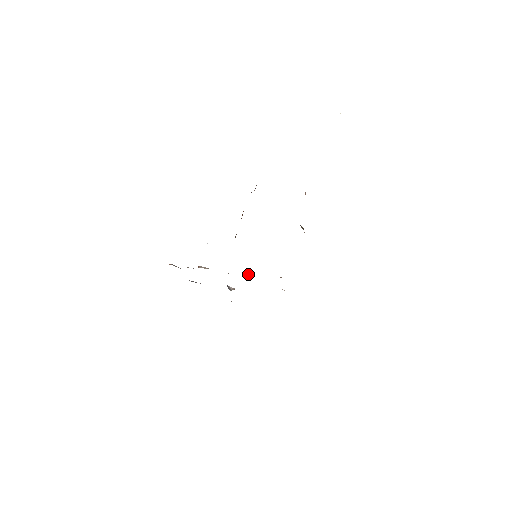
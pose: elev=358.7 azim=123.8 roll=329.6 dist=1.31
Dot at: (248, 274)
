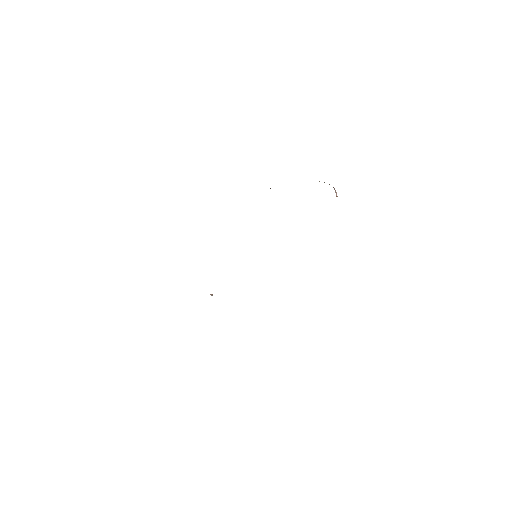
Dot at: occluded
